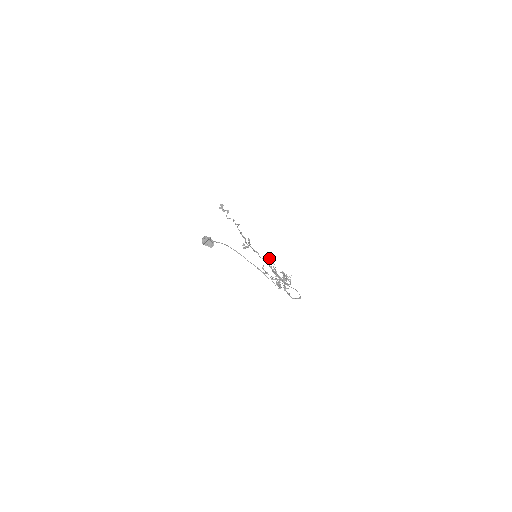
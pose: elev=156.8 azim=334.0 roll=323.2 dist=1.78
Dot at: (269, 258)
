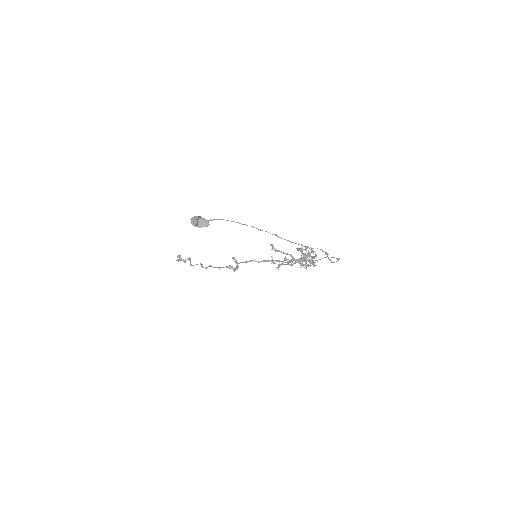
Dot at: (273, 246)
